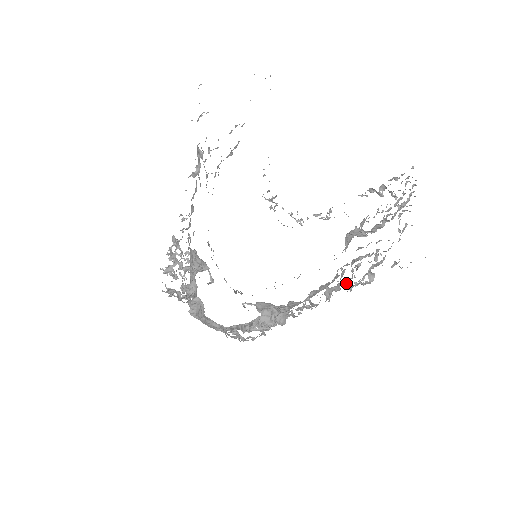
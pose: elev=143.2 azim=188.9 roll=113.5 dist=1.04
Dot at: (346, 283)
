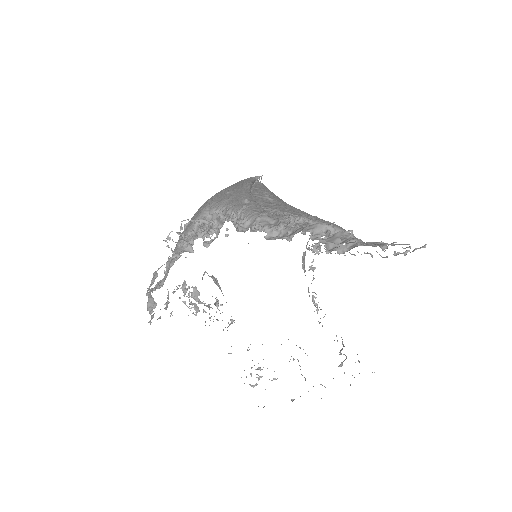
Dot at: occluded
